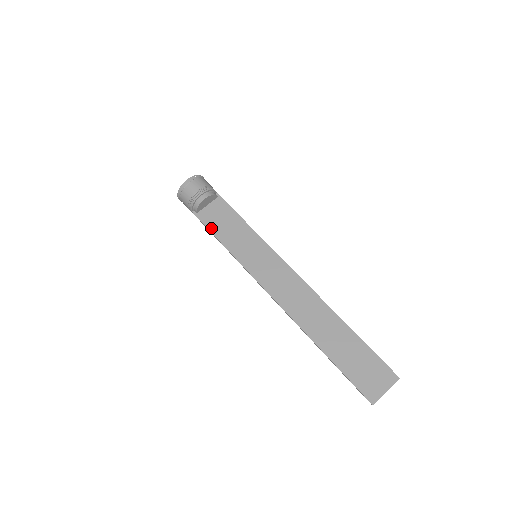
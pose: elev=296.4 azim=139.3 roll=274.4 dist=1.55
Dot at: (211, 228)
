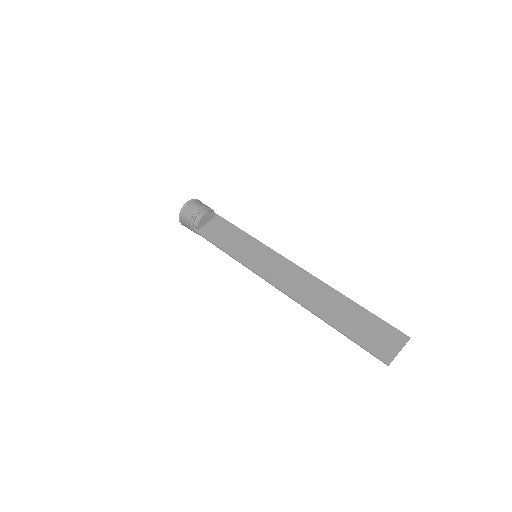
Dot at: (212, 240)
